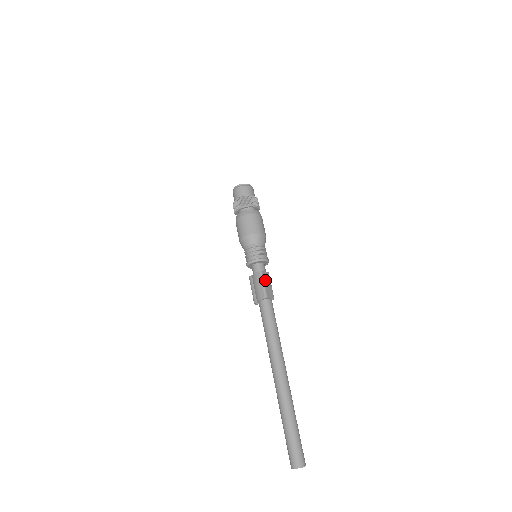
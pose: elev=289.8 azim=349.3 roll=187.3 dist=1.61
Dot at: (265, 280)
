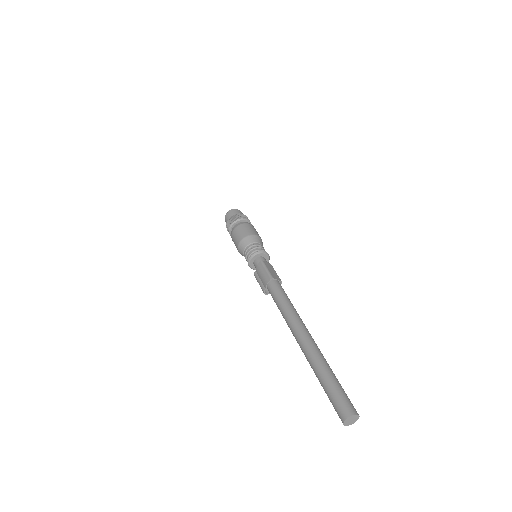
Dot at: (268, 267)
